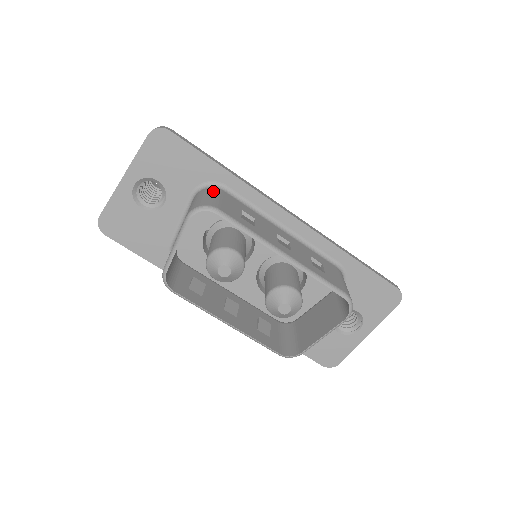
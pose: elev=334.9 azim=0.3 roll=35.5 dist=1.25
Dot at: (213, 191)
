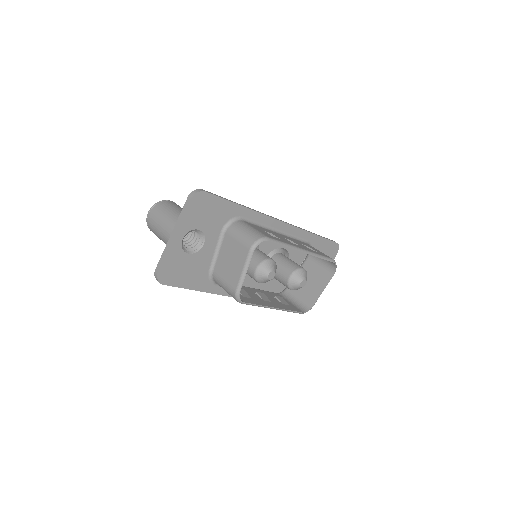
Dot at: (243, 224)
